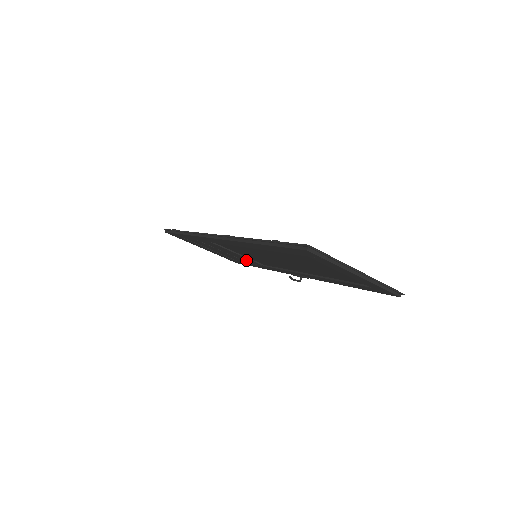
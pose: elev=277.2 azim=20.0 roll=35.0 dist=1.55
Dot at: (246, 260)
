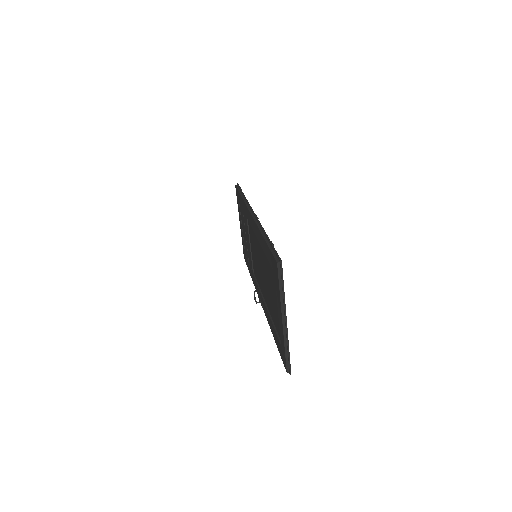
Dot at: occluded
